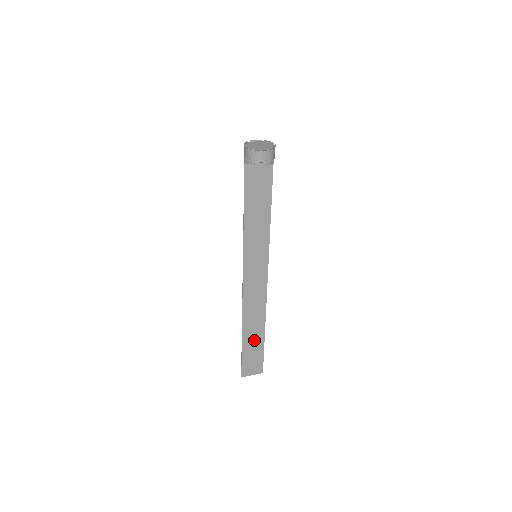
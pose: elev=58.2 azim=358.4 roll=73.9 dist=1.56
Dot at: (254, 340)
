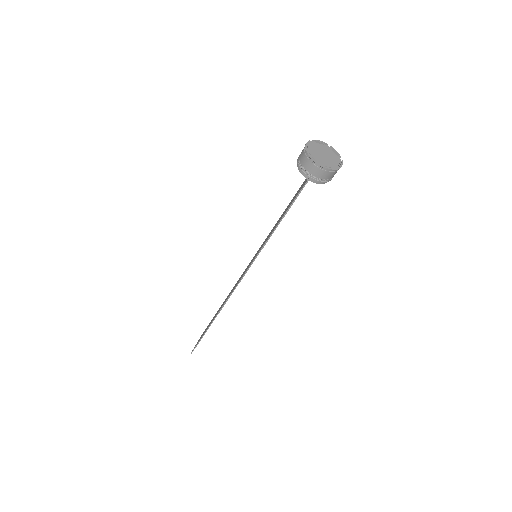
Dot at: occluded
